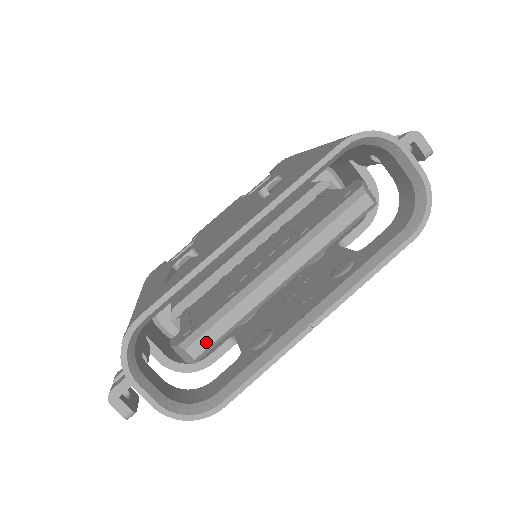
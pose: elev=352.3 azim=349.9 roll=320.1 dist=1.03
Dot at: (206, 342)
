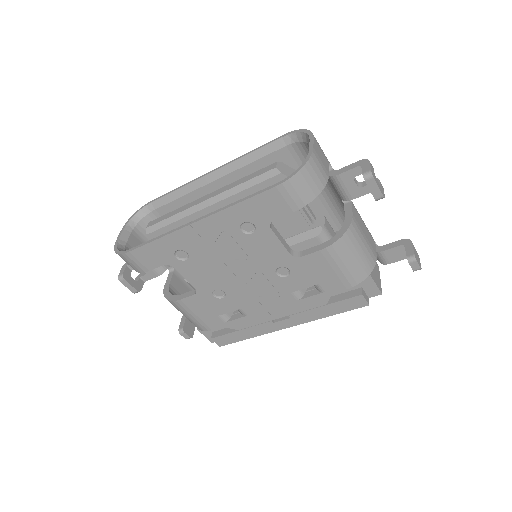
Dot at: (157, 221)
